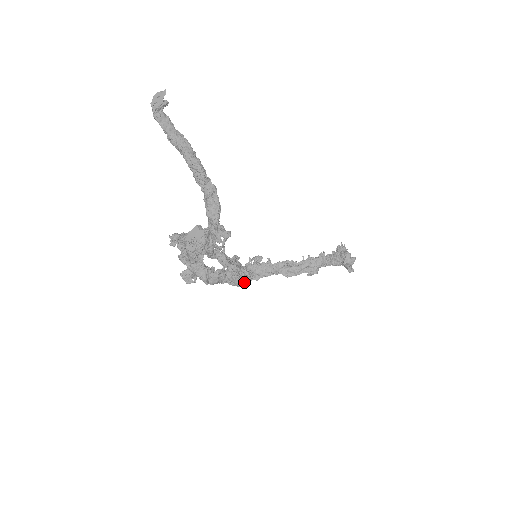
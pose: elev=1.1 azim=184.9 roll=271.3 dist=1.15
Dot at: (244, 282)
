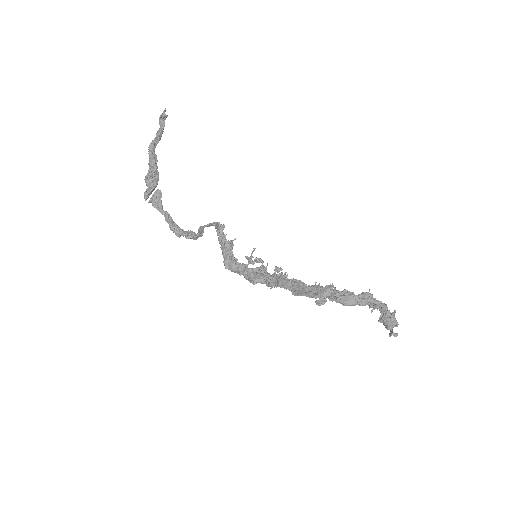
Dot at: (255, 281)
